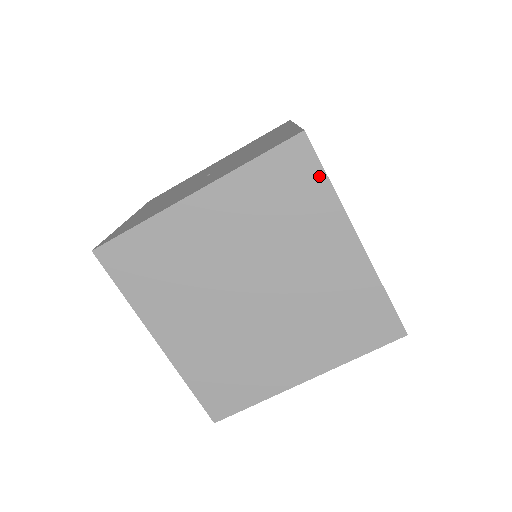
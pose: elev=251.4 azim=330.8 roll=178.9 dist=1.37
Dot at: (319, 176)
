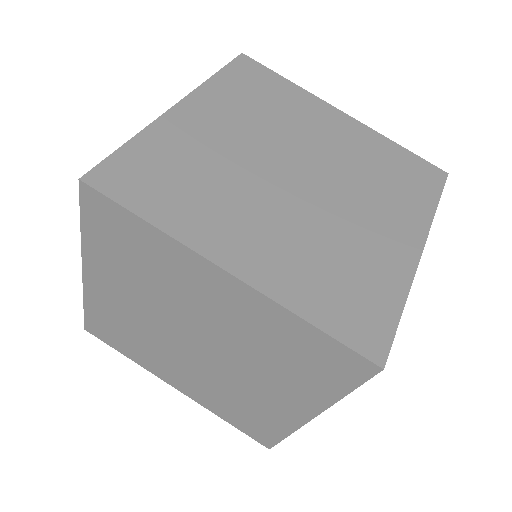
Dot at: (131, 219)
